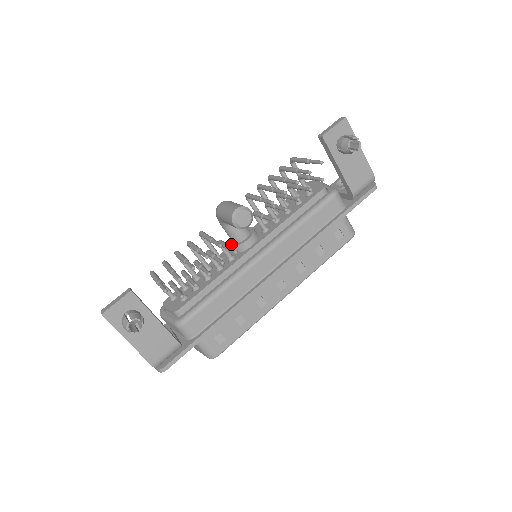
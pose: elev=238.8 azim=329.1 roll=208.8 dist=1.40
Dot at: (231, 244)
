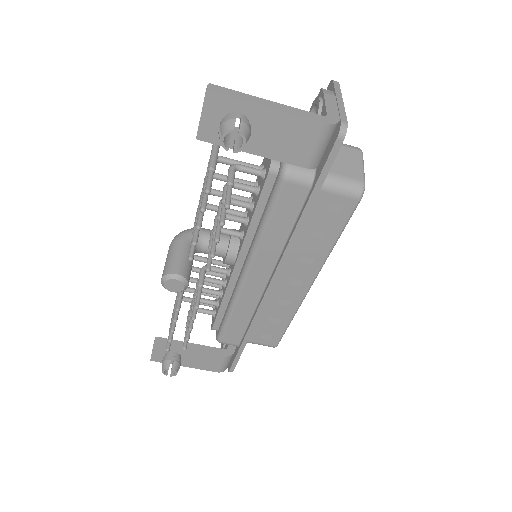
Dot at: occluded
